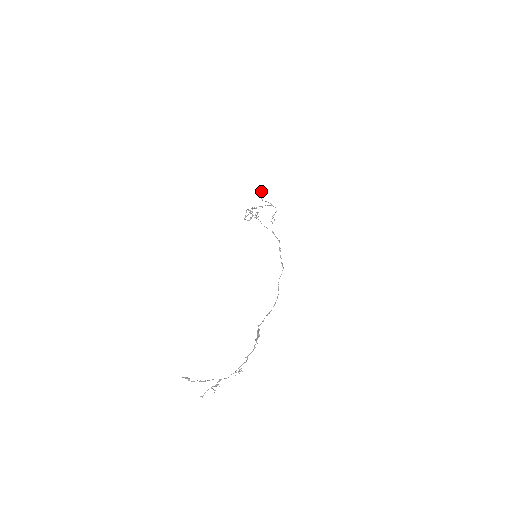
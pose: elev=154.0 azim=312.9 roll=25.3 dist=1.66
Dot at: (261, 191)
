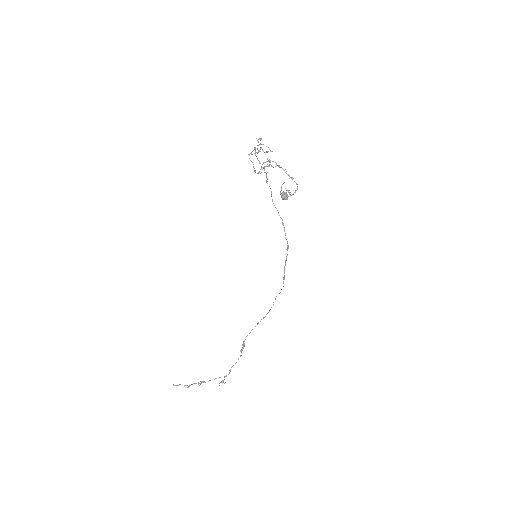
Dot at: (282, 198)
